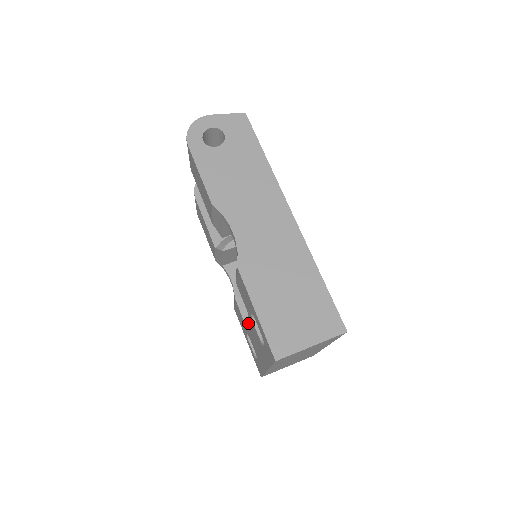
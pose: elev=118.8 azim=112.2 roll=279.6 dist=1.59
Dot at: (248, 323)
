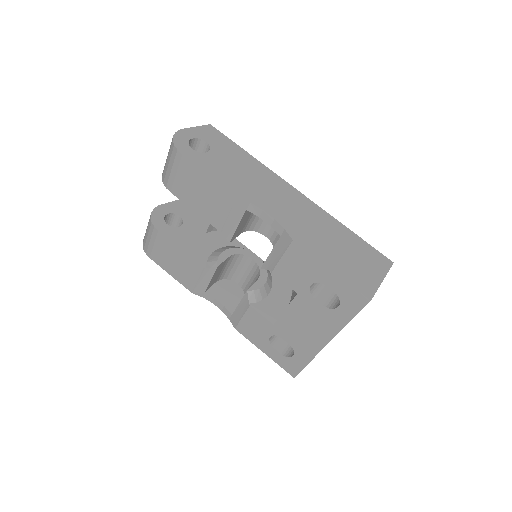
Dot at: (289, 311)
